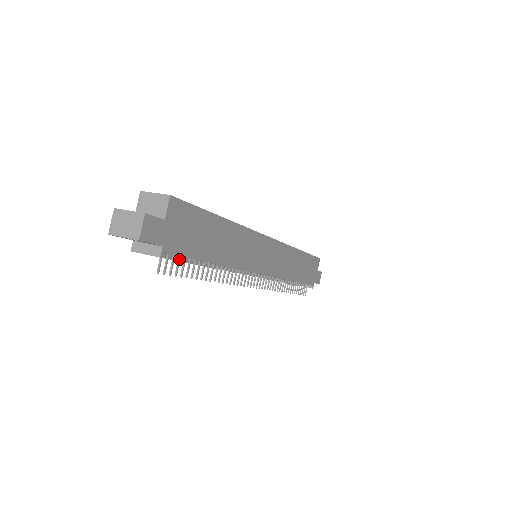
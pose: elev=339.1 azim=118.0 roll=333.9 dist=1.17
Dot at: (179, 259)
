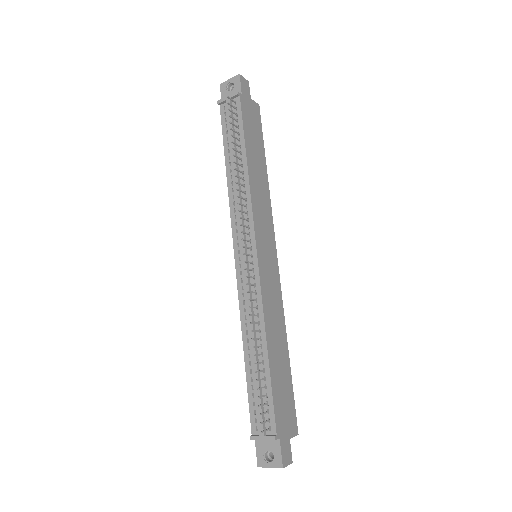
Dot at: (237, 120)
